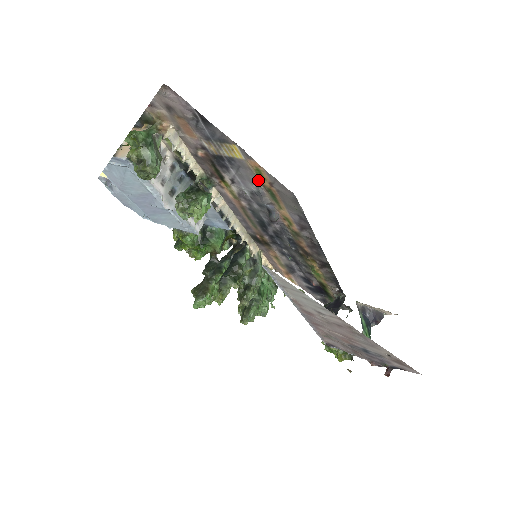
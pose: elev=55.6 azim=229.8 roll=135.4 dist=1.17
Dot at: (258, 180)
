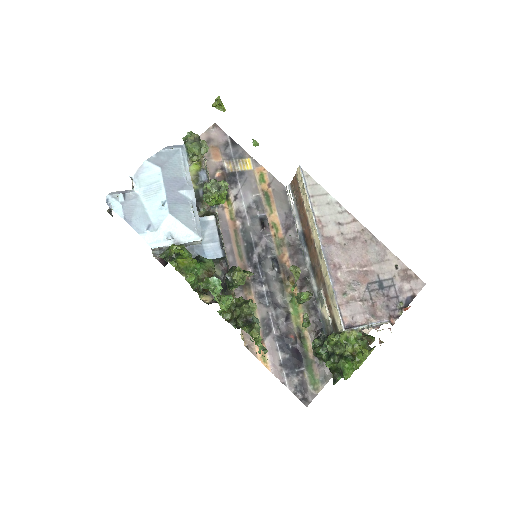
Dot at: (258, 187)
